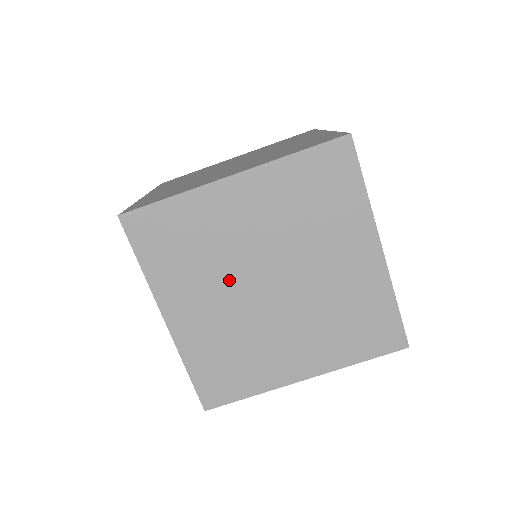
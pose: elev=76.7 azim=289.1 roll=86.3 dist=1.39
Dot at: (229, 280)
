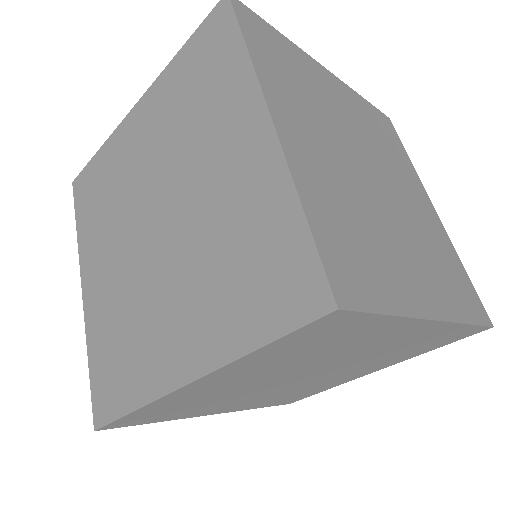
Dot at: (254, 392)
